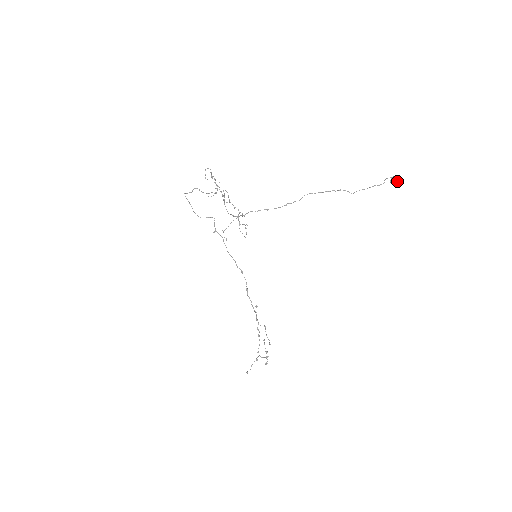
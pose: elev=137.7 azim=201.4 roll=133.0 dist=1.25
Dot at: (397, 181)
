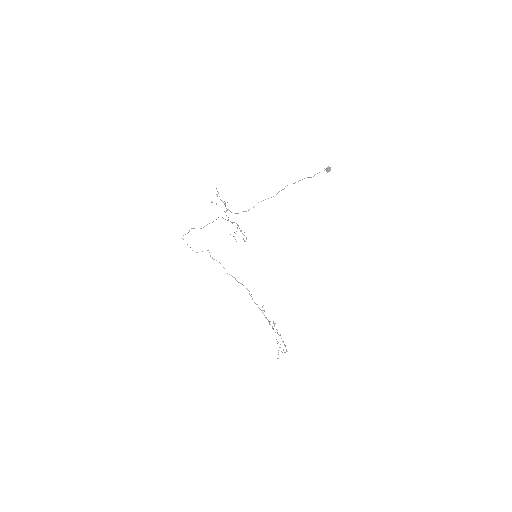
Dot at: (330, 170)
